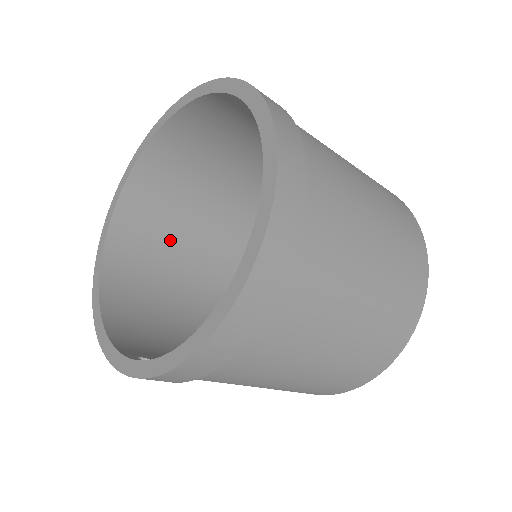
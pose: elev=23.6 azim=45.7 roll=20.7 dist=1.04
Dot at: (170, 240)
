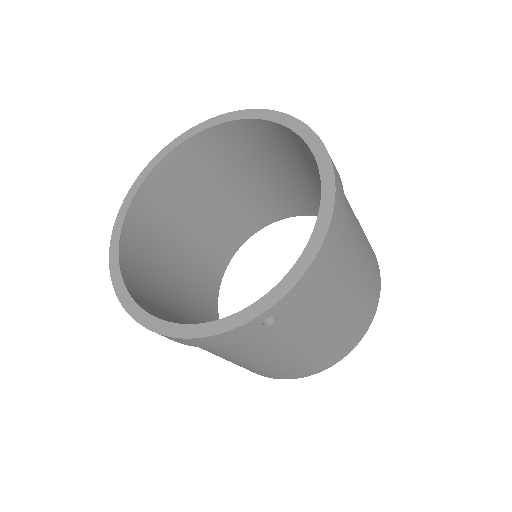
Dot at: (163, 298)
